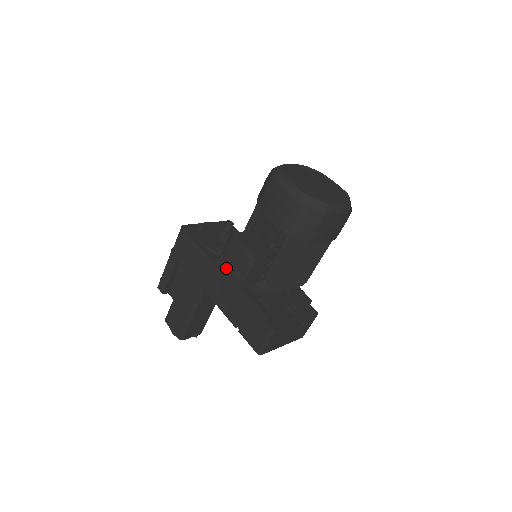
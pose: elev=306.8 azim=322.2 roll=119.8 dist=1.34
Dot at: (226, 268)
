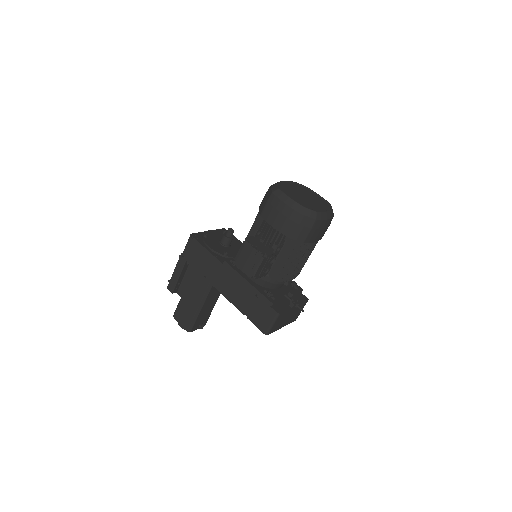
Dot at: occluded
